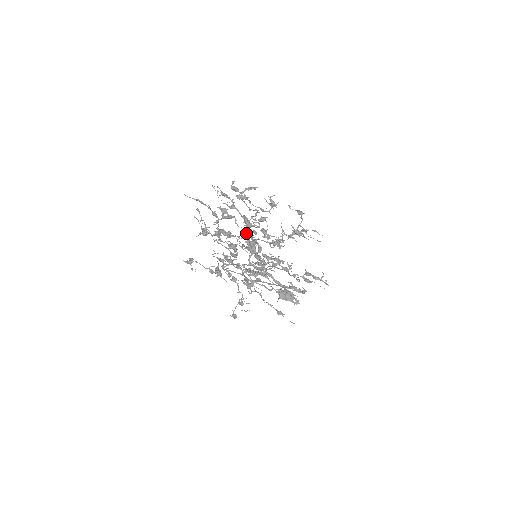
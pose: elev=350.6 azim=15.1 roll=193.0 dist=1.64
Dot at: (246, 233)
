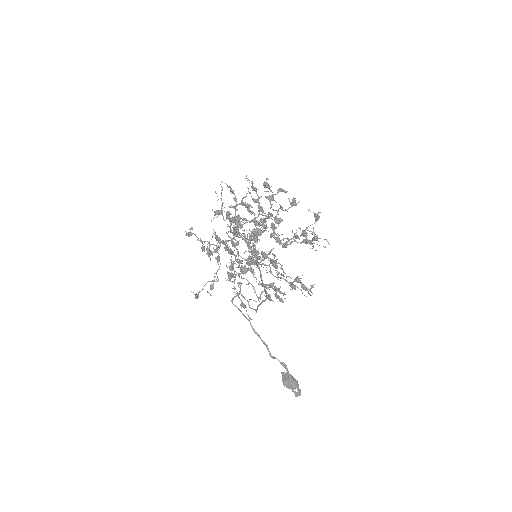
Dot at: occluded
